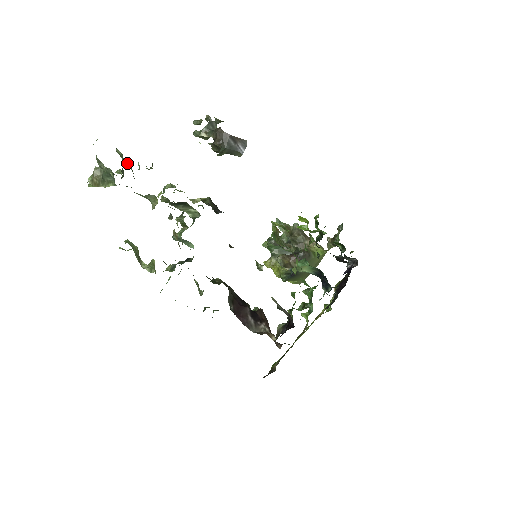
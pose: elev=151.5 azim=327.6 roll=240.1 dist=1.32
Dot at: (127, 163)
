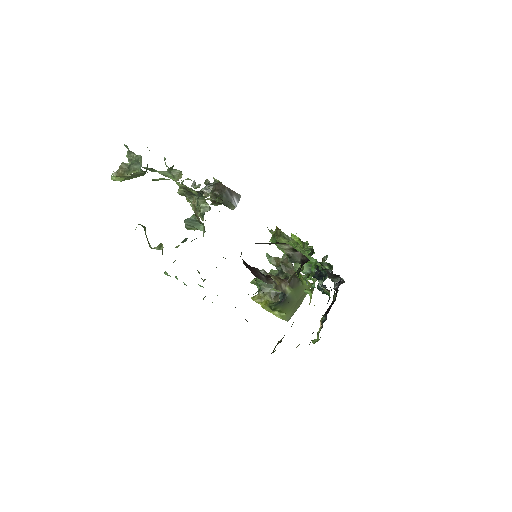
Dot at: occluded
